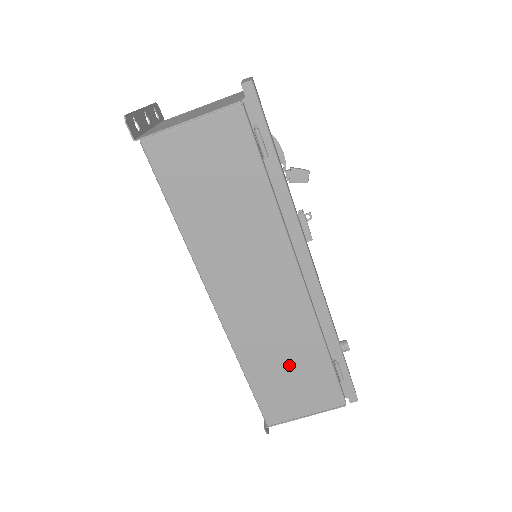
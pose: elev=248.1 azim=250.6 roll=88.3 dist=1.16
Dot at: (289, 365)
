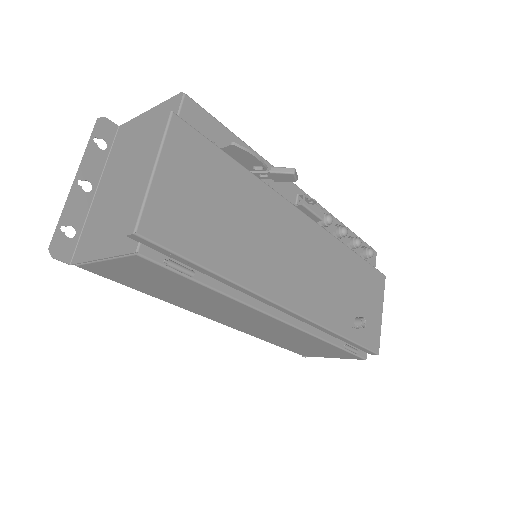
Dot at: (302, 344)
